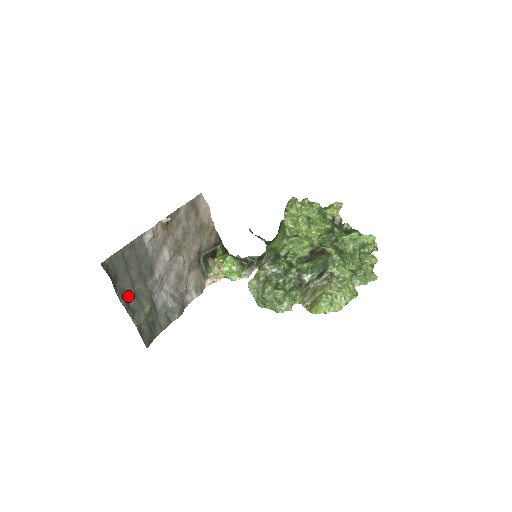
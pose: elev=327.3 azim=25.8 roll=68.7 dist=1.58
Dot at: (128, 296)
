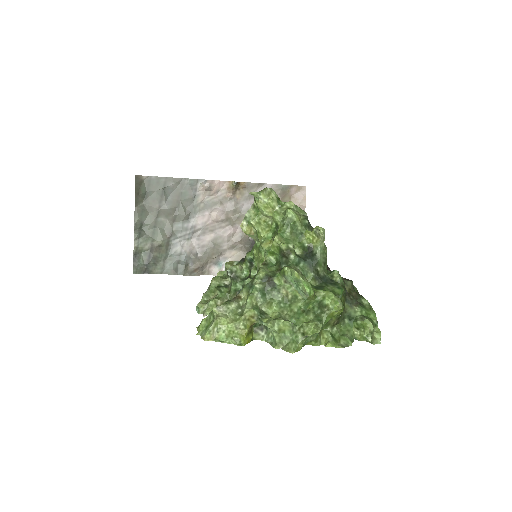
Dot at: (147, 219)
